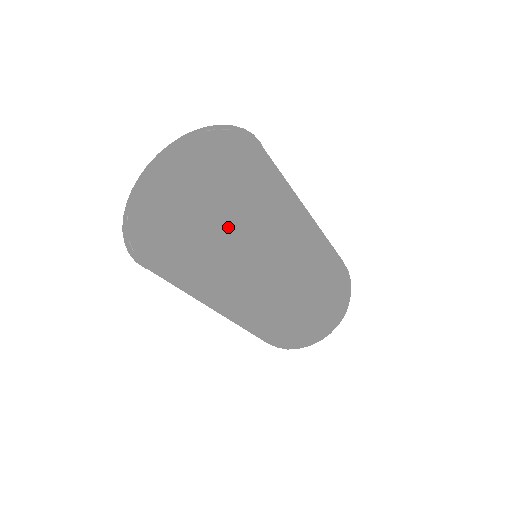
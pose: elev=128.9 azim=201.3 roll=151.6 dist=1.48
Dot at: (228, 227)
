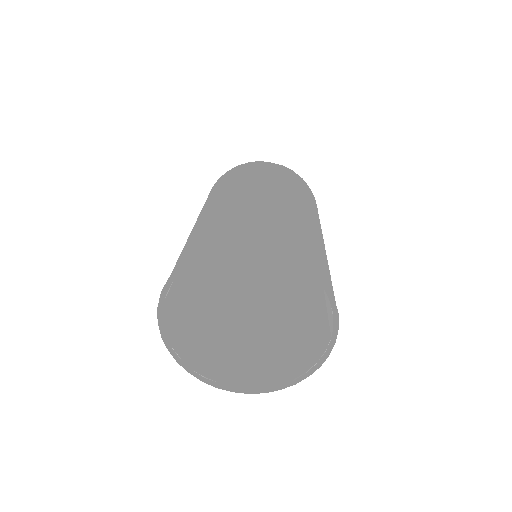
Dot at: occluded
